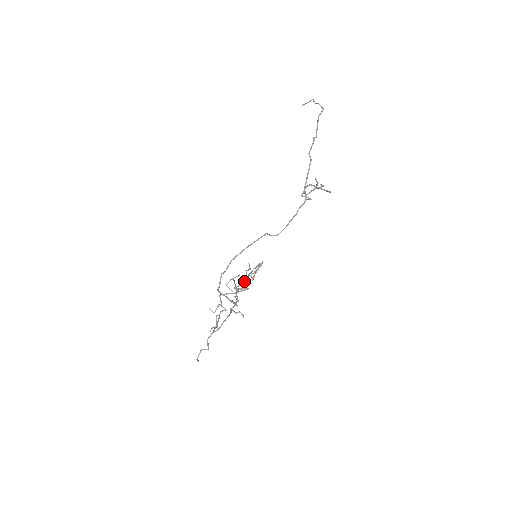
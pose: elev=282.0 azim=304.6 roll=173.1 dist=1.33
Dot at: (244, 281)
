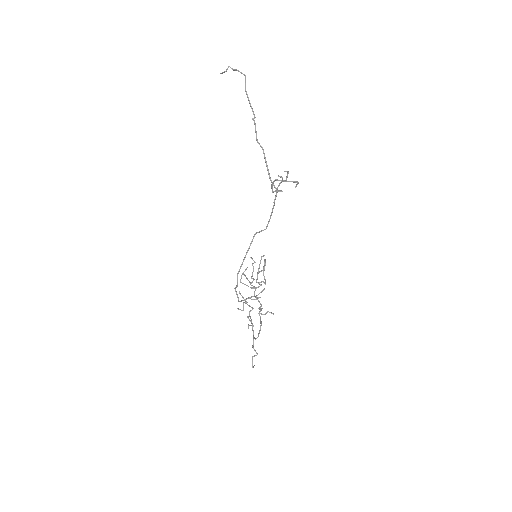
Dot at: (256, 280)
